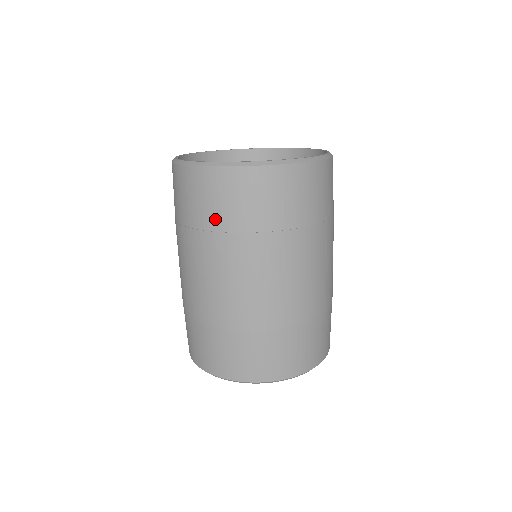
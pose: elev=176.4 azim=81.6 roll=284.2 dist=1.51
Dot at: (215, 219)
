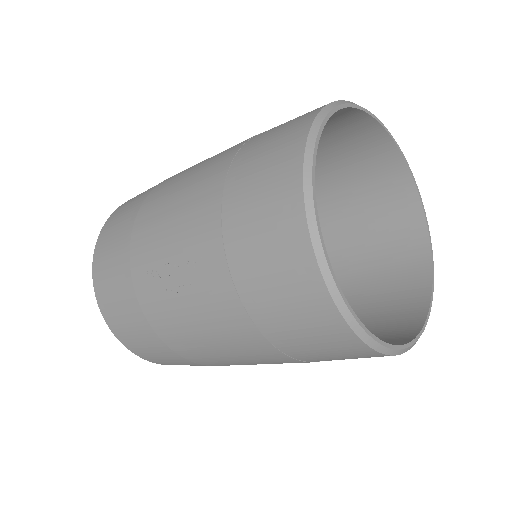
Dot at: occluded
